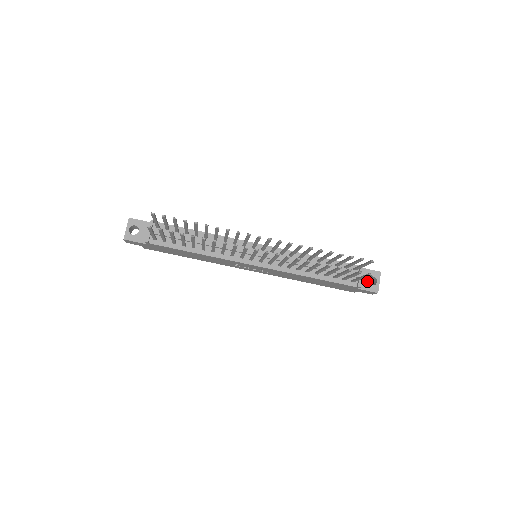
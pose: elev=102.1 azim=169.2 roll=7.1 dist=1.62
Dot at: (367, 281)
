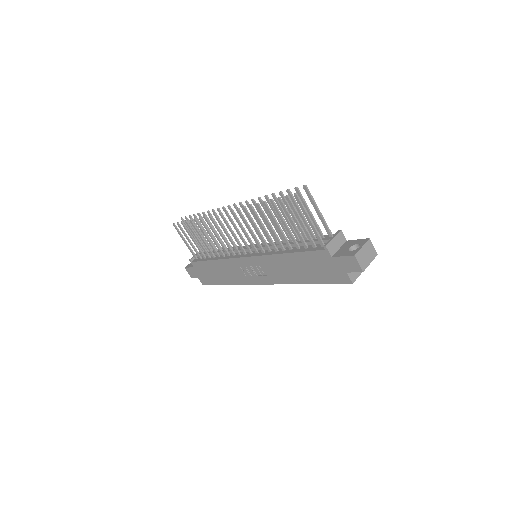
Dot at: (348, 249)
